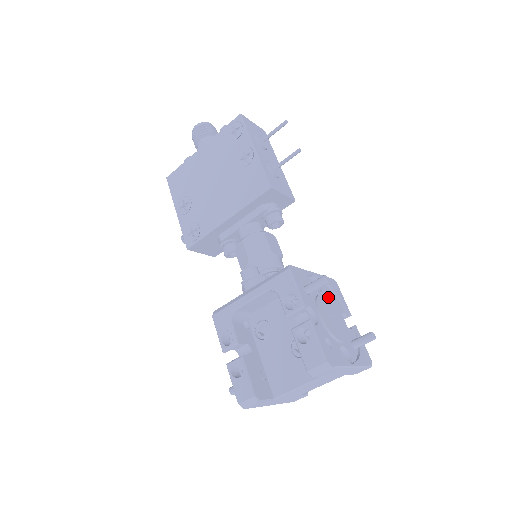
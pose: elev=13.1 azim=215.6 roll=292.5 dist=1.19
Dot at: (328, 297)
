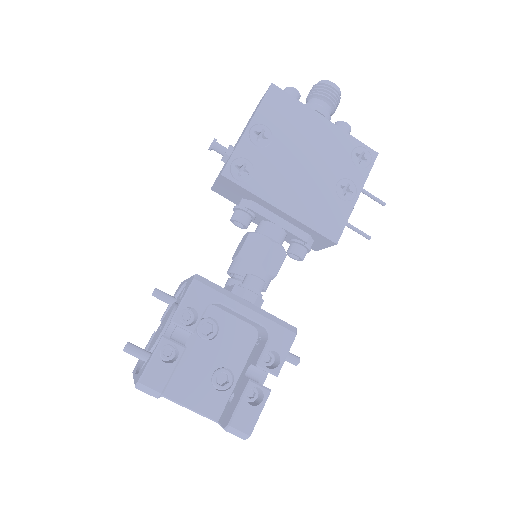
Dot at: occluded
